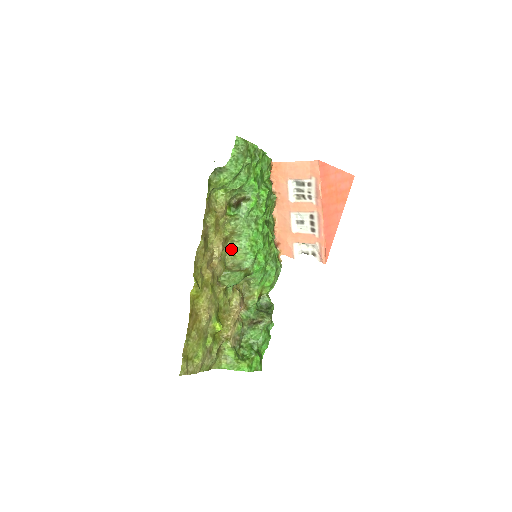
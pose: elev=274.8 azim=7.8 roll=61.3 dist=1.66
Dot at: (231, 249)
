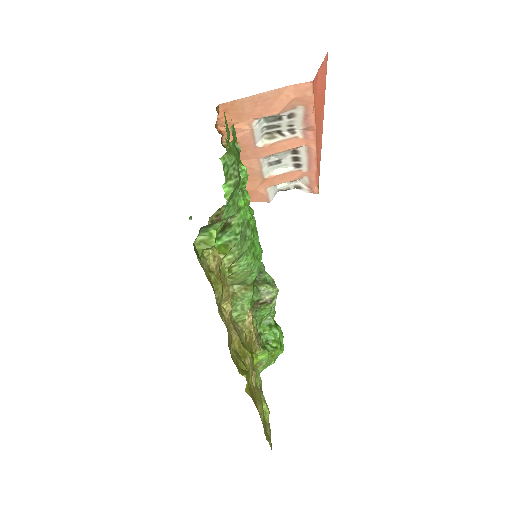
Dot at: (228, 276)
